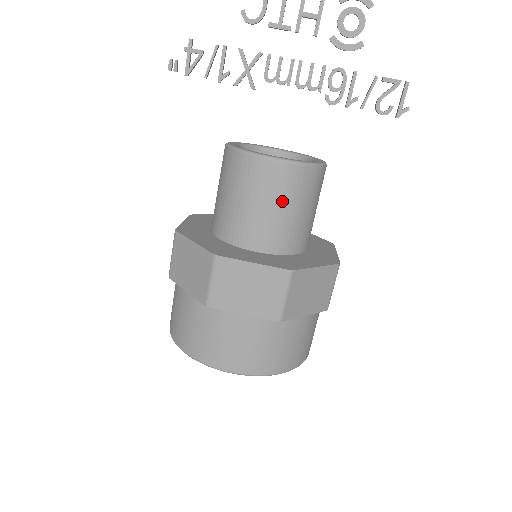
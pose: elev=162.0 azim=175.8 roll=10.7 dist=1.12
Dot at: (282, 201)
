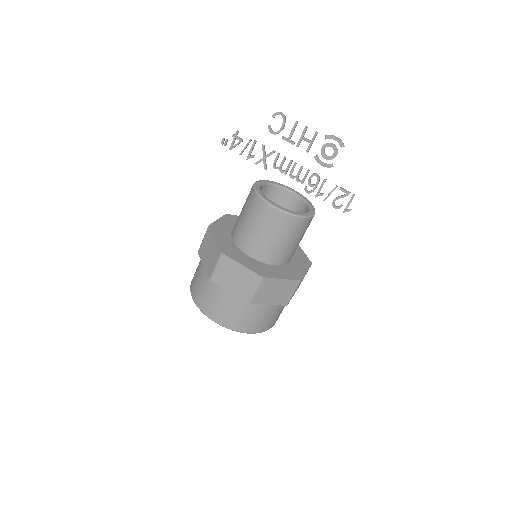
Dot at: (273, 233)
